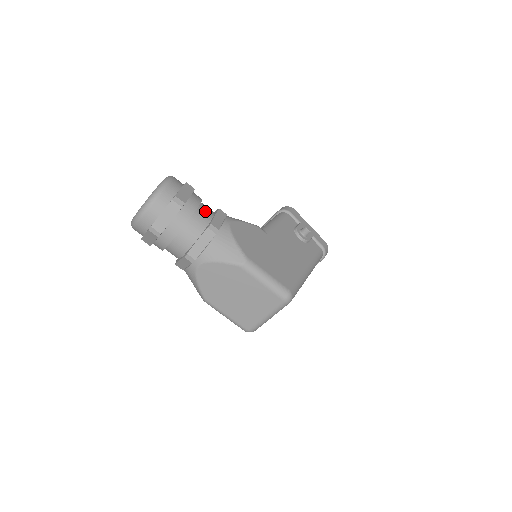
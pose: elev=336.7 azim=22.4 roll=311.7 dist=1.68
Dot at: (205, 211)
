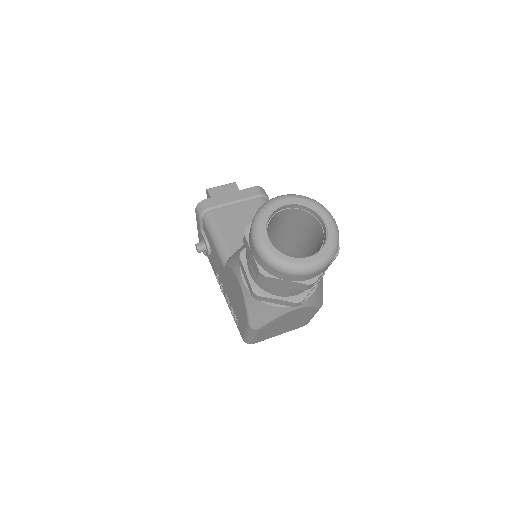
Dot at: occluded
